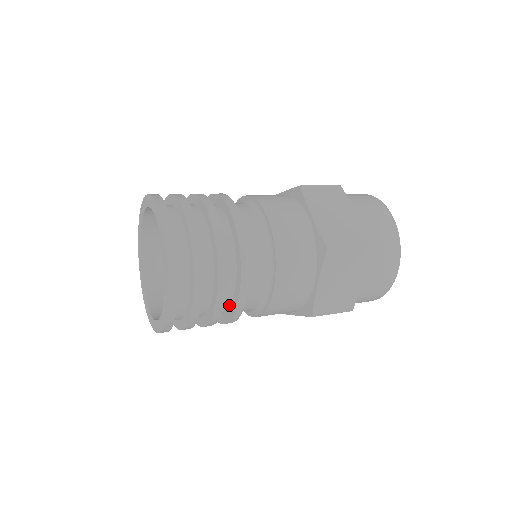
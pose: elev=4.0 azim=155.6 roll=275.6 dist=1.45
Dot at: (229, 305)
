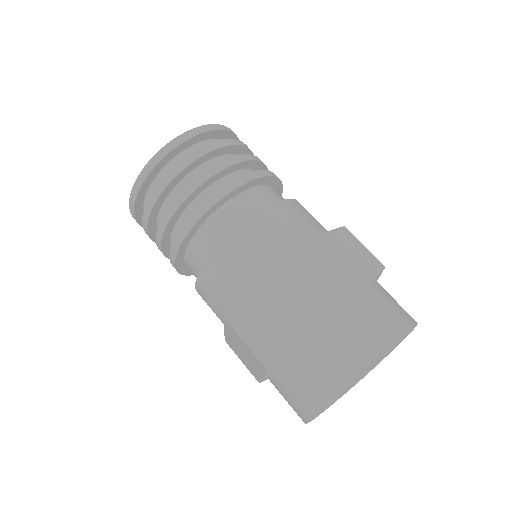
Dot at: occluded
